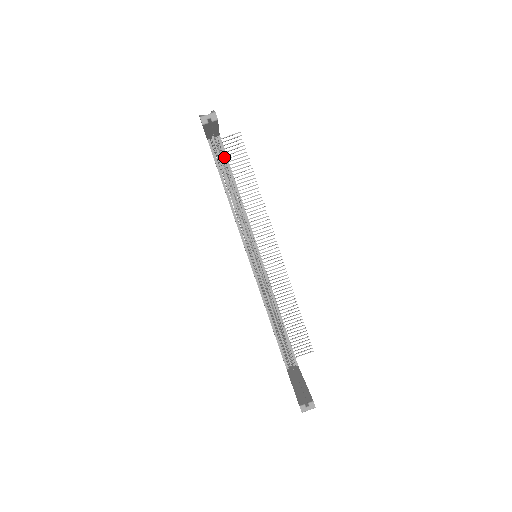
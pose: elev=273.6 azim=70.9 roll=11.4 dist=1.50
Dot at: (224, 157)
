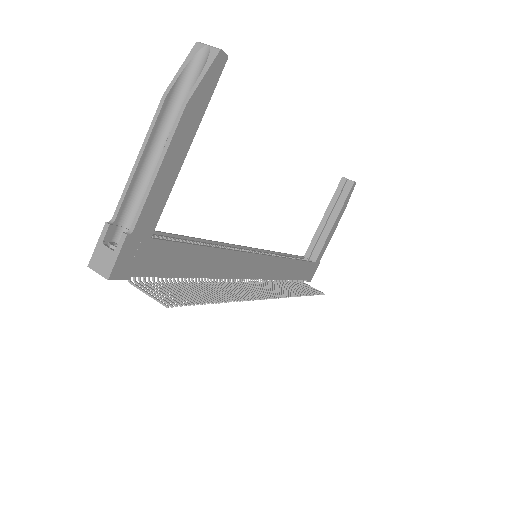
Dot at: occluded
